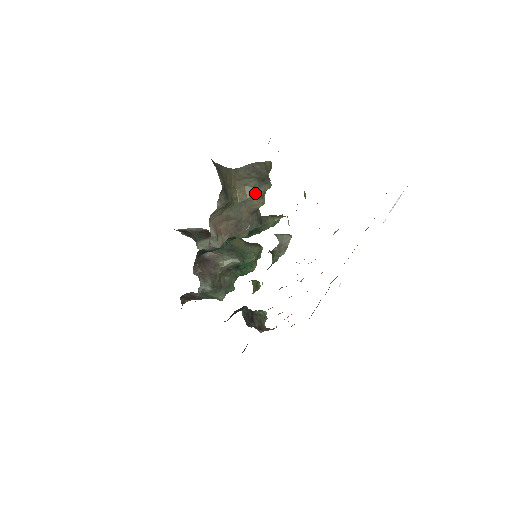
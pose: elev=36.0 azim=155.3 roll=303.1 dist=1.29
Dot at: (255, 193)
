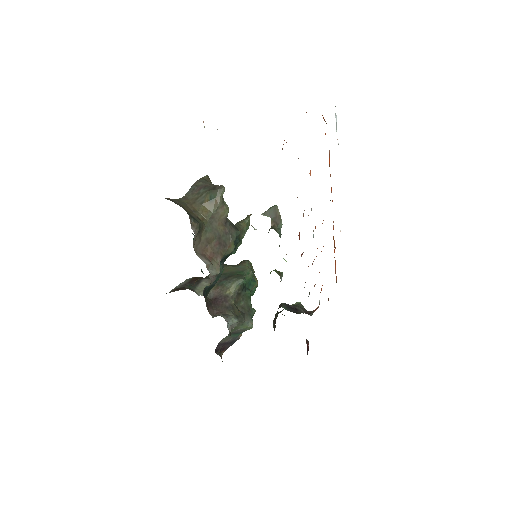
Dot at: (215, 204)
